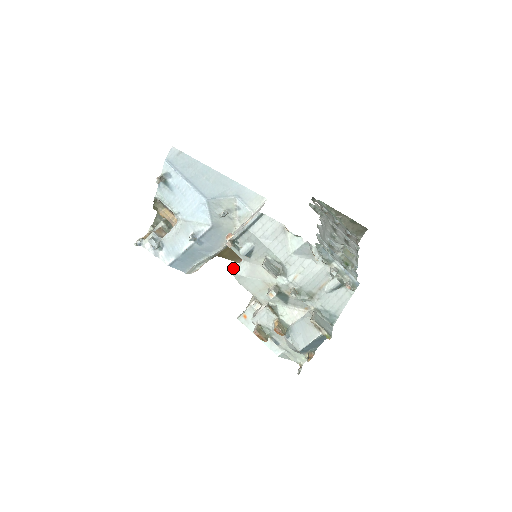
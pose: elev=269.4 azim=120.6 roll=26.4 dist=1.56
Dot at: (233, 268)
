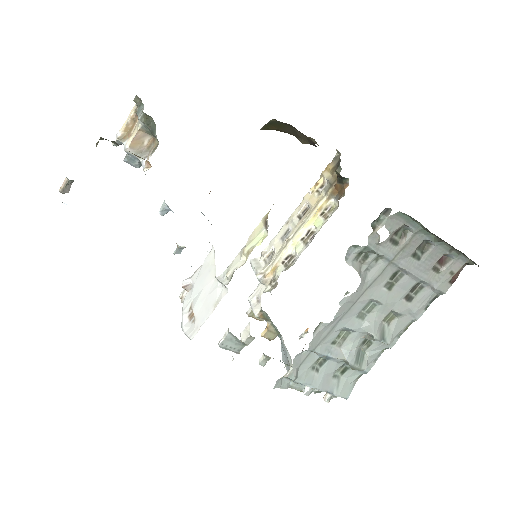
Dot at: occluded
